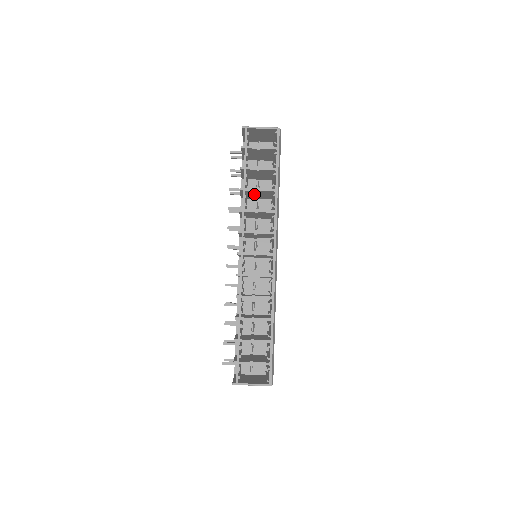
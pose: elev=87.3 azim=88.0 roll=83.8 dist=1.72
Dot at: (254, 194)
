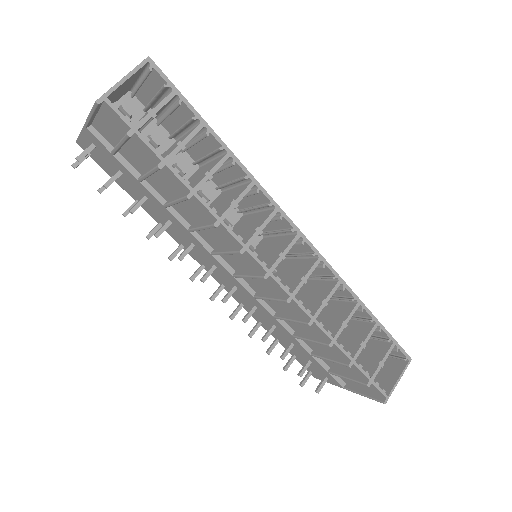
Dot at: occluded
